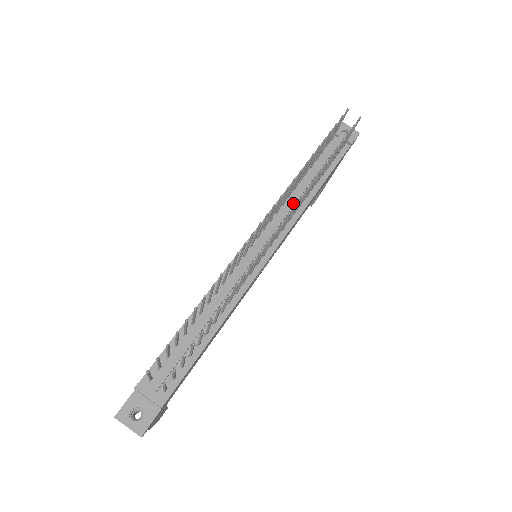
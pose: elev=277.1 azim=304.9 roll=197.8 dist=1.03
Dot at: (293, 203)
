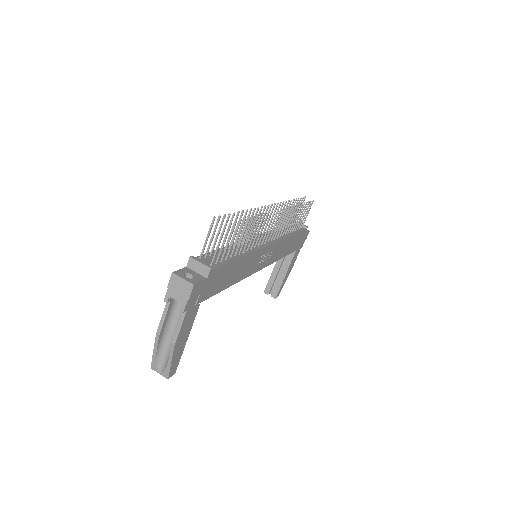
Dot at: occluded
